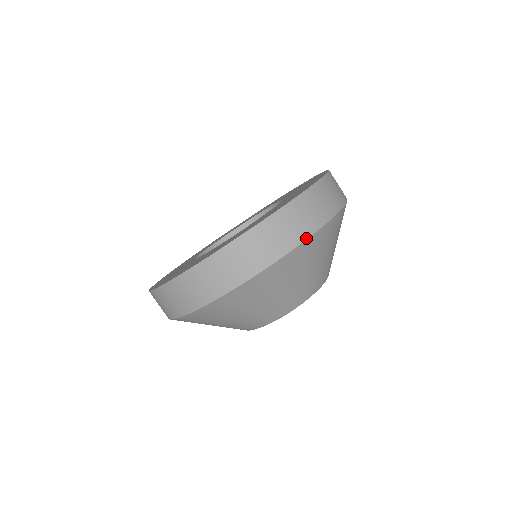
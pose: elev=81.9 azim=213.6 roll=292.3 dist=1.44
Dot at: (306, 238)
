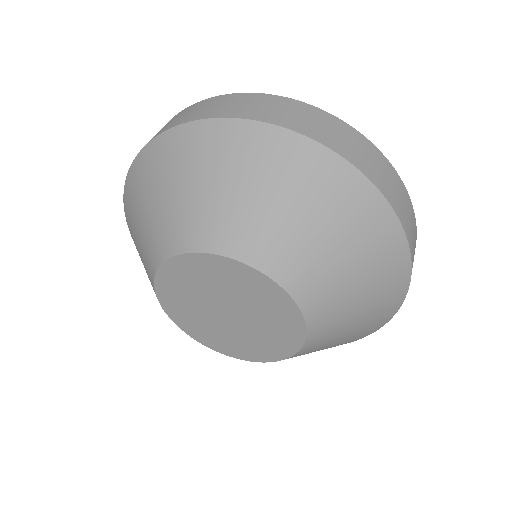
Dot at: (356, 166)
